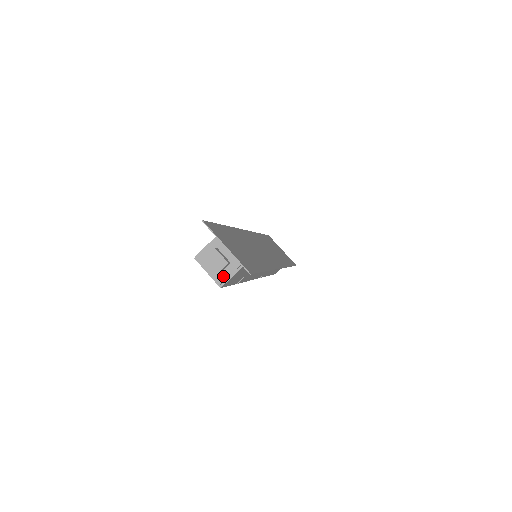
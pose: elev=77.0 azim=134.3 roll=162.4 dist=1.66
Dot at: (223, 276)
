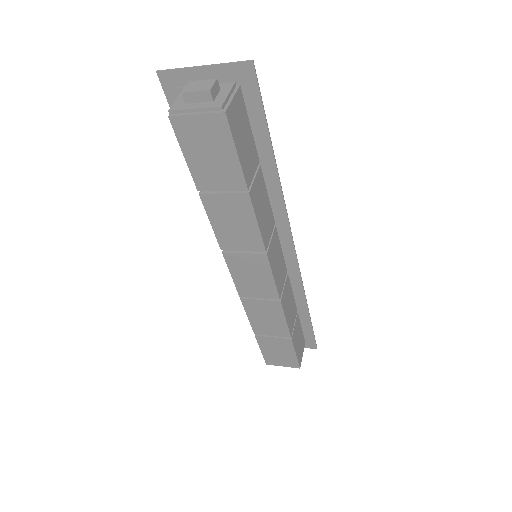
Dot at: (219, 100)
